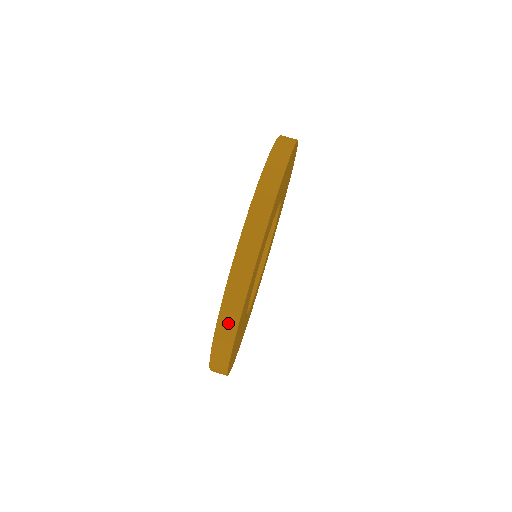
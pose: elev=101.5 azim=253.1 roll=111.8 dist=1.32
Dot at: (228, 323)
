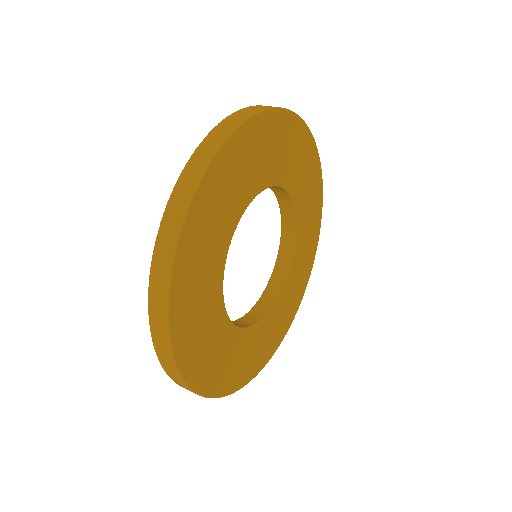
Dot at: (202, 156)
